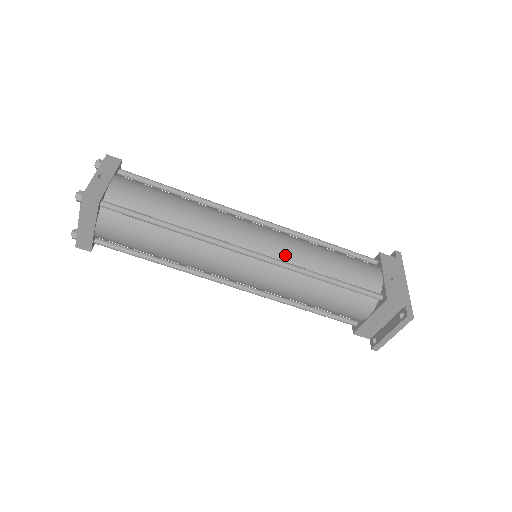
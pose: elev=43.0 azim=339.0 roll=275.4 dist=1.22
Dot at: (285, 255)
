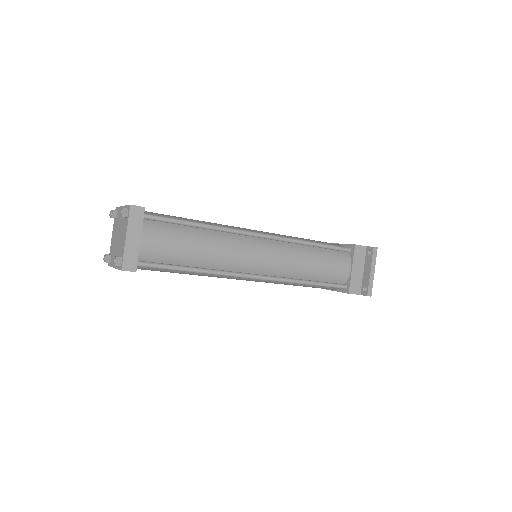
Dot at: occluded
